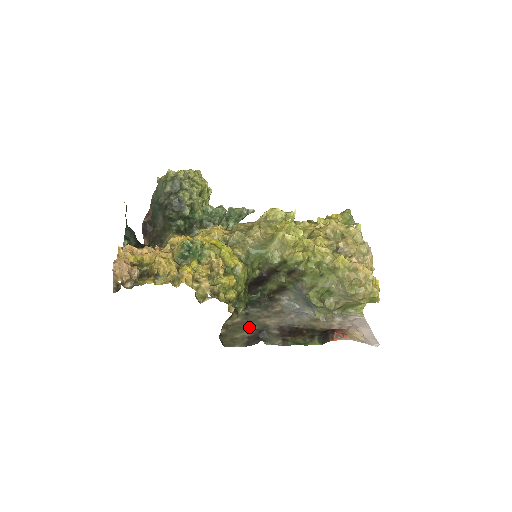
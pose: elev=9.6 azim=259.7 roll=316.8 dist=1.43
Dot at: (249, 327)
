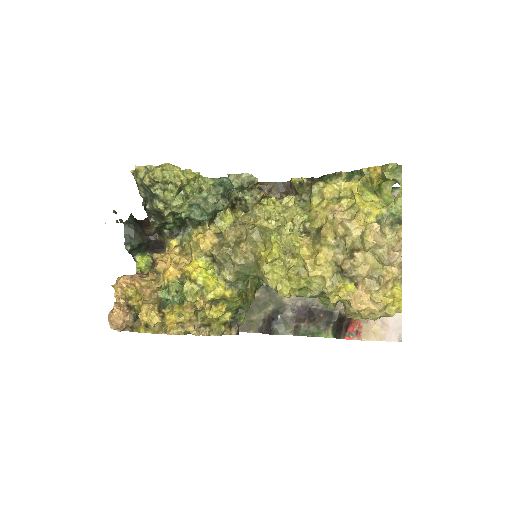
Dot at: (266, 306)
